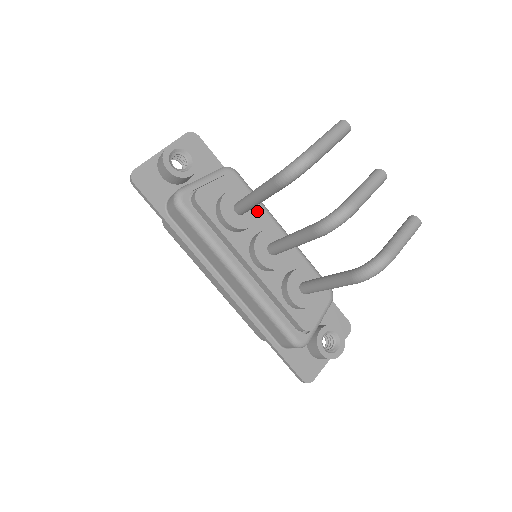
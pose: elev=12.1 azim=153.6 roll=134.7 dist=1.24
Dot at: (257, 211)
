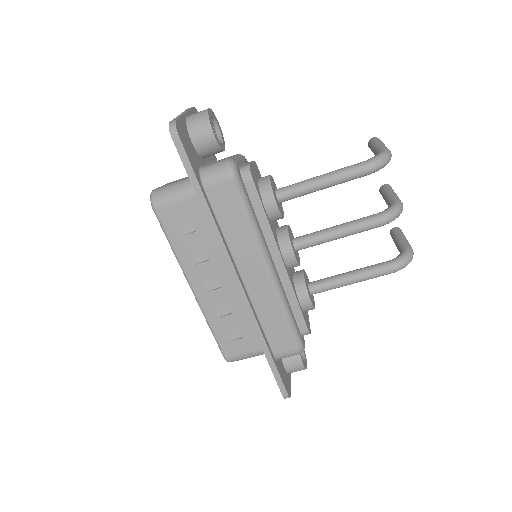
Dot at: occluded
